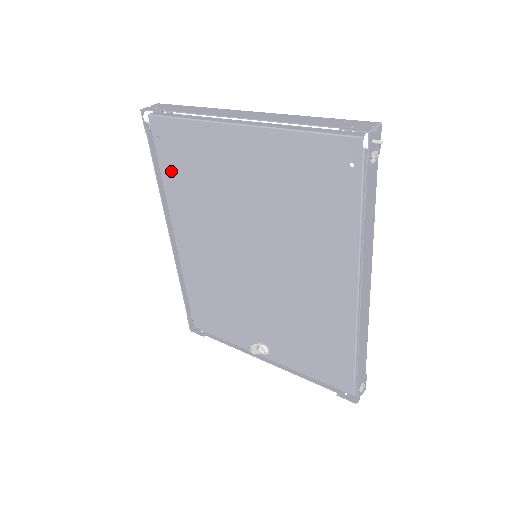
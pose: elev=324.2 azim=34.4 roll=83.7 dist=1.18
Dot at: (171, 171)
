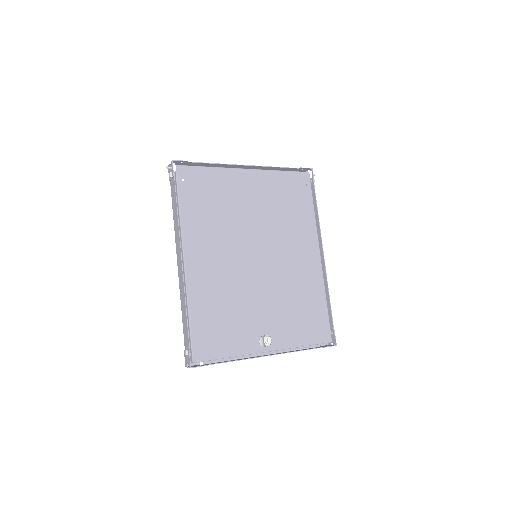
Dot at: (191, 203)
